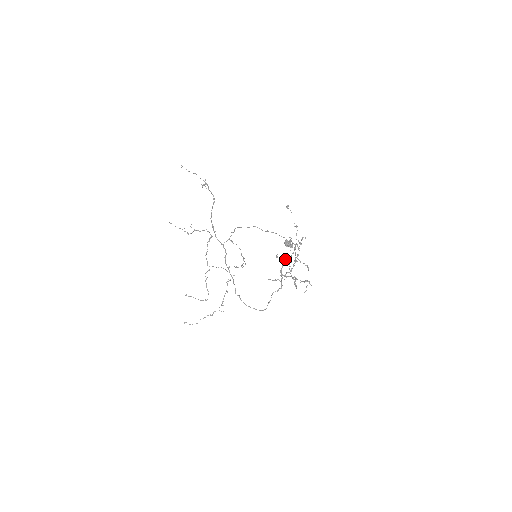
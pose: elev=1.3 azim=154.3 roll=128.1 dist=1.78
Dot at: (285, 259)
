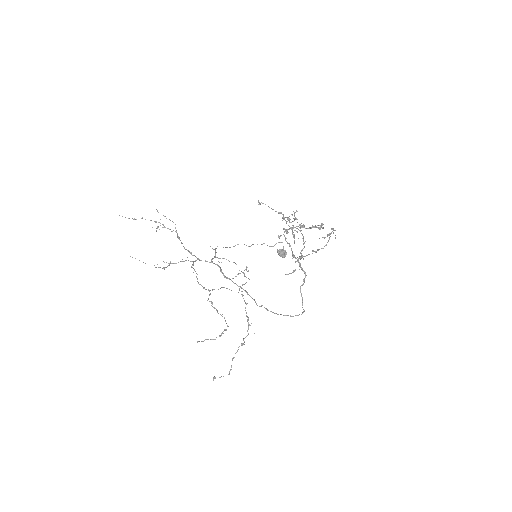
Dot at: (290, 228)
